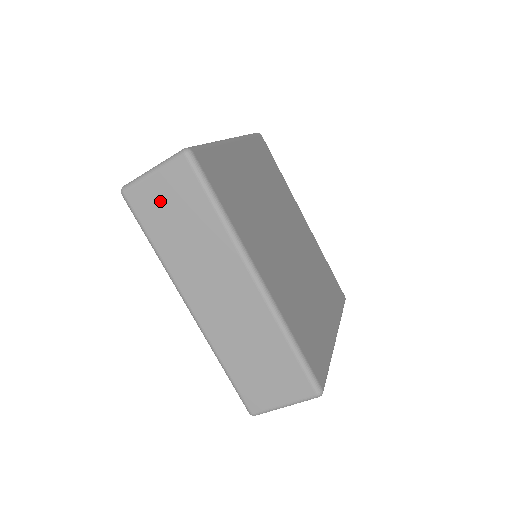
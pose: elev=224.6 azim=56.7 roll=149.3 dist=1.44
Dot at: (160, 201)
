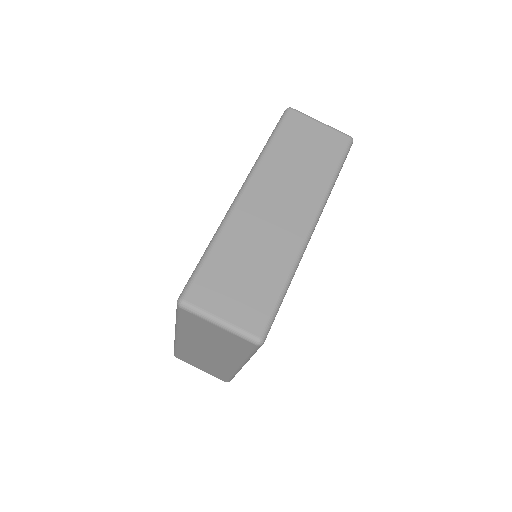
Dot at: (307, 135)
